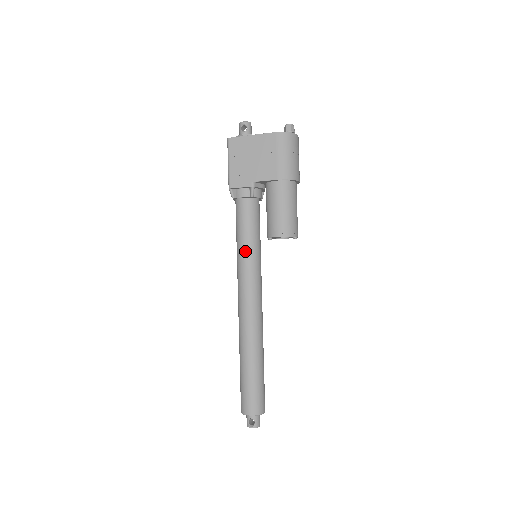
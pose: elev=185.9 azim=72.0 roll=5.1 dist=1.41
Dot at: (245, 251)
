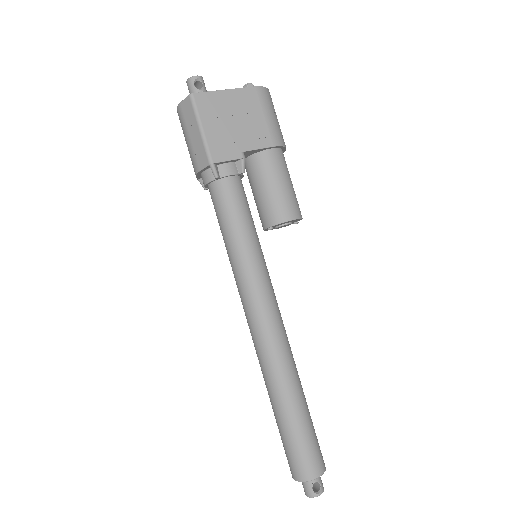
Dot at: (251, 249)
